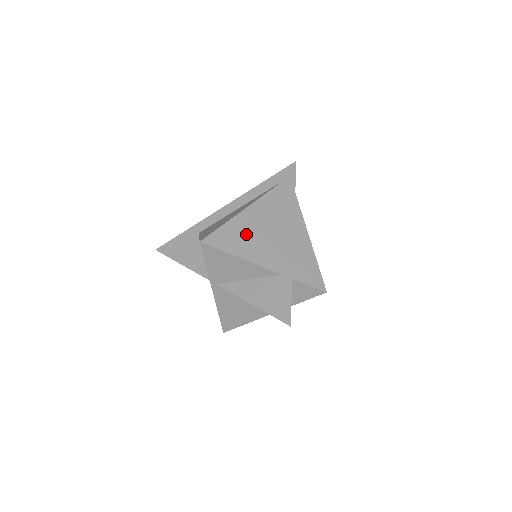
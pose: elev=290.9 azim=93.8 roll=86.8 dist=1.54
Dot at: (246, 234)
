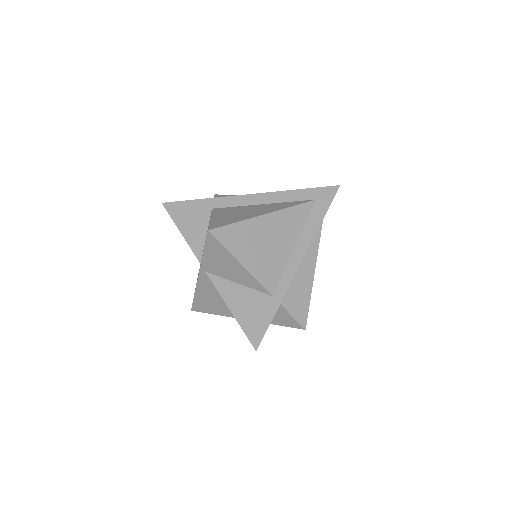
Dot at: (257, 241)
